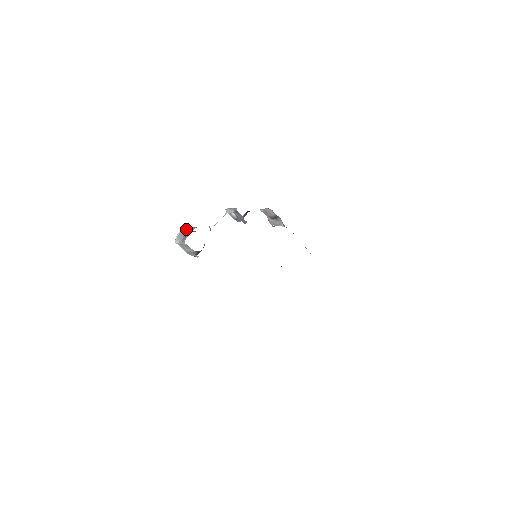
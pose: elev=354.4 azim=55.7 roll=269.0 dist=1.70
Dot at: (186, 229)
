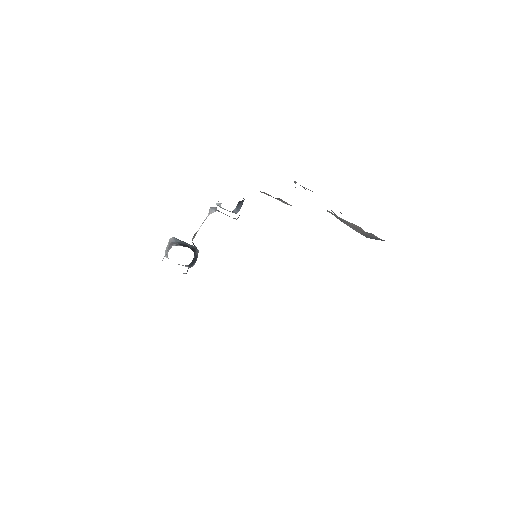
Dot at: (171, 241)
